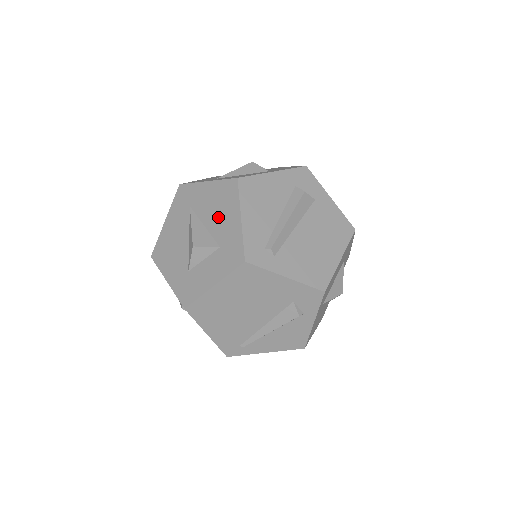
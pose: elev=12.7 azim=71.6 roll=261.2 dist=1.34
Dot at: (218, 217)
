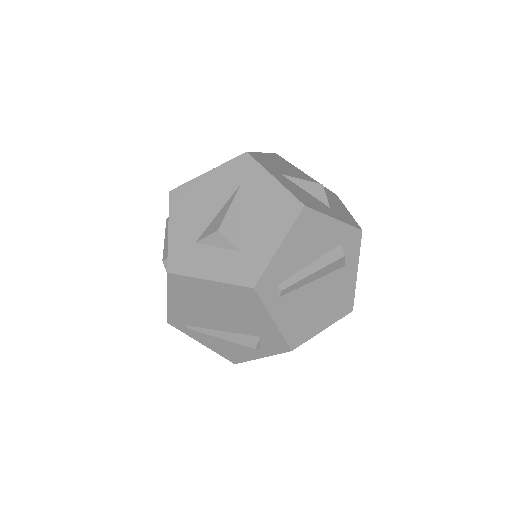
Dot at: (260, 222)
